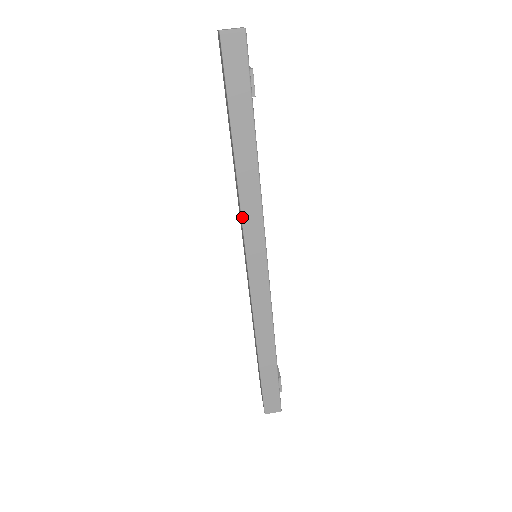
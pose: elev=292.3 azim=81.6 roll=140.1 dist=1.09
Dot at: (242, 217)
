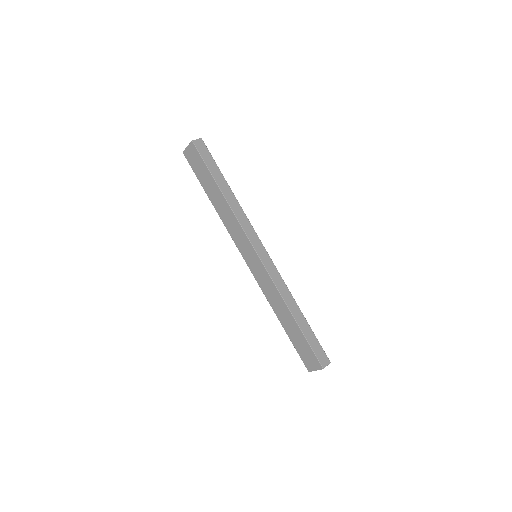
Dot at: (241, 226)
